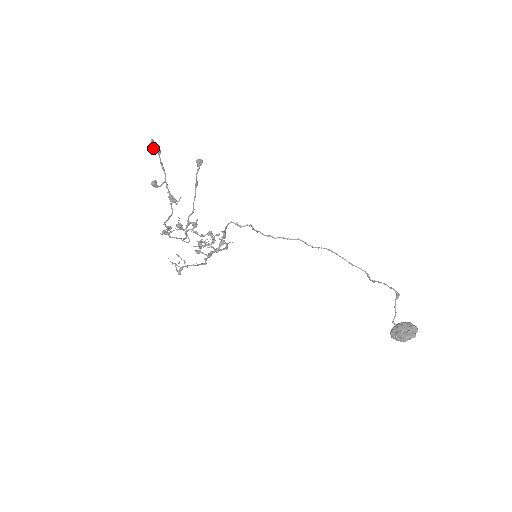
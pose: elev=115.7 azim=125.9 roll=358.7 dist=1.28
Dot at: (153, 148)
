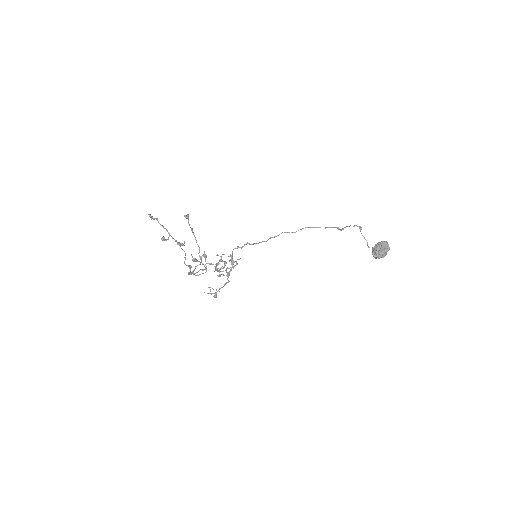
Dot at: (152, 218)
